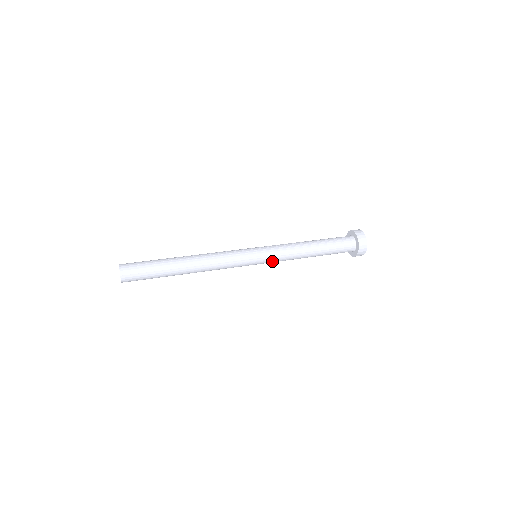
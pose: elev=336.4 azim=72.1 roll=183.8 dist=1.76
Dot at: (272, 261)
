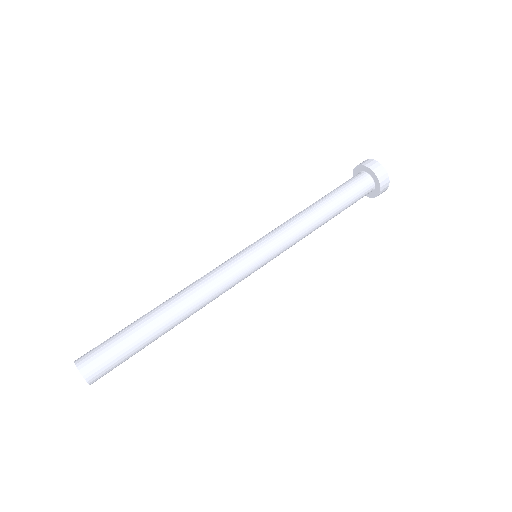
Dot at: (280, 250)
